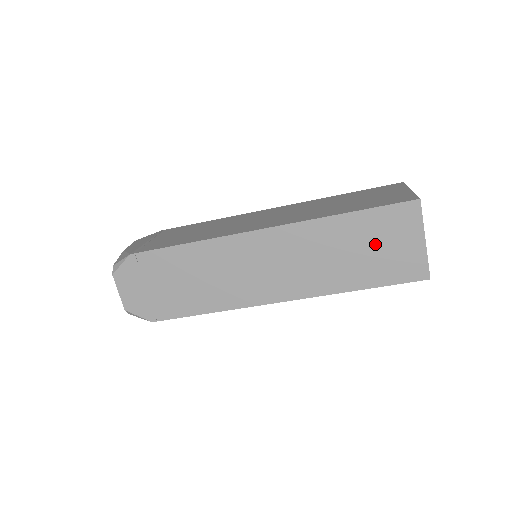
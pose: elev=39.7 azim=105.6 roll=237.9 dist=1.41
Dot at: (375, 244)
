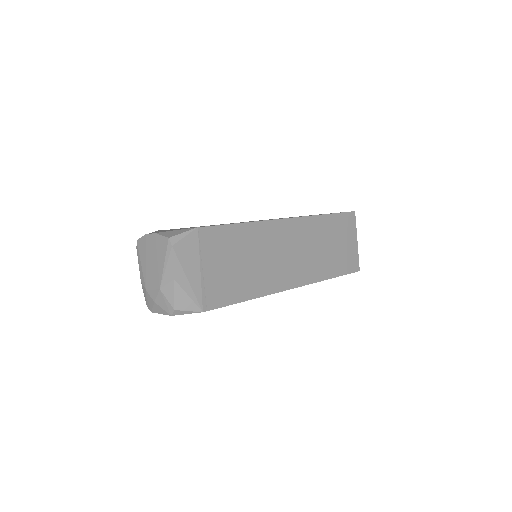
Dot at: occluded
